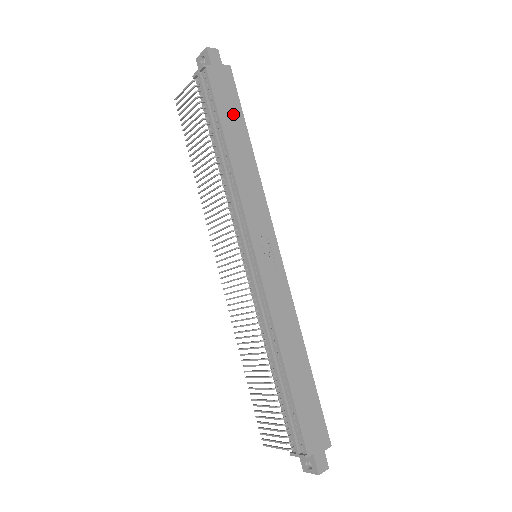
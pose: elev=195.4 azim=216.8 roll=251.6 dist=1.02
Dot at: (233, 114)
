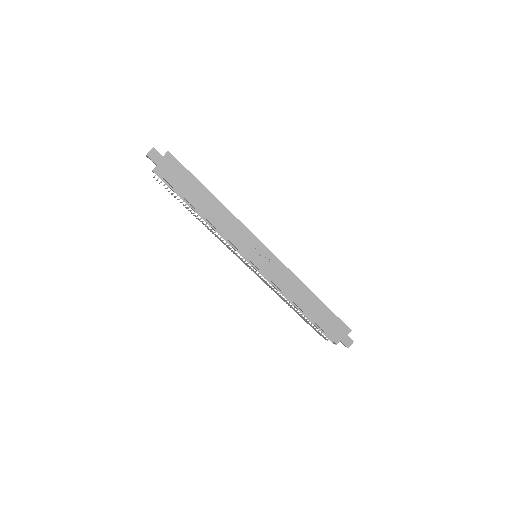
Dot at: (190, 186)
